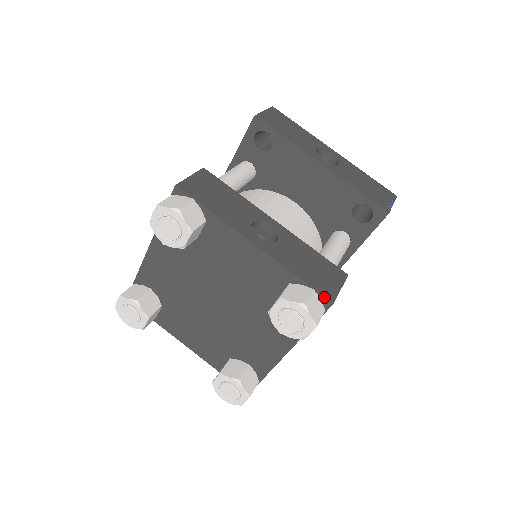
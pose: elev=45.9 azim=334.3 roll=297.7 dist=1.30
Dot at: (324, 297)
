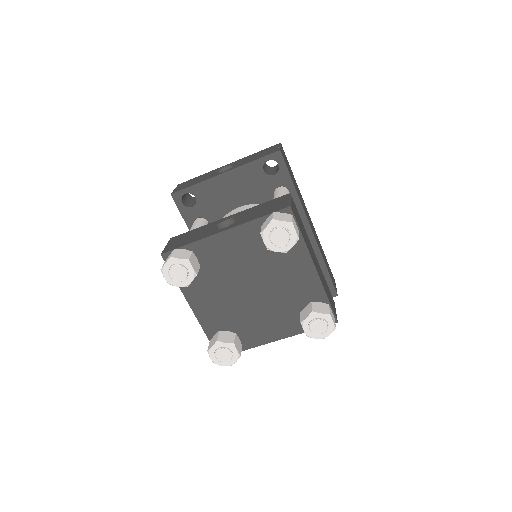
Dot at: (283, 210)
